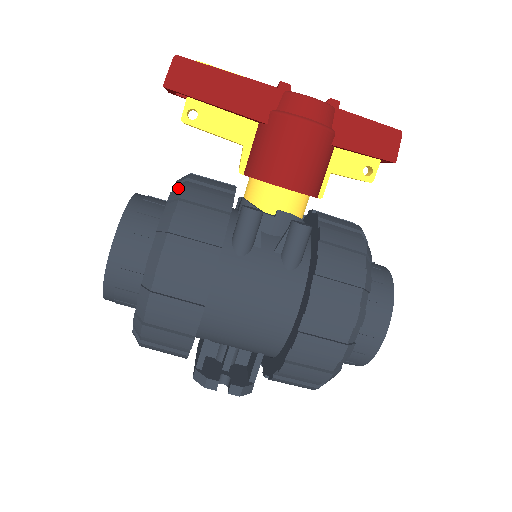
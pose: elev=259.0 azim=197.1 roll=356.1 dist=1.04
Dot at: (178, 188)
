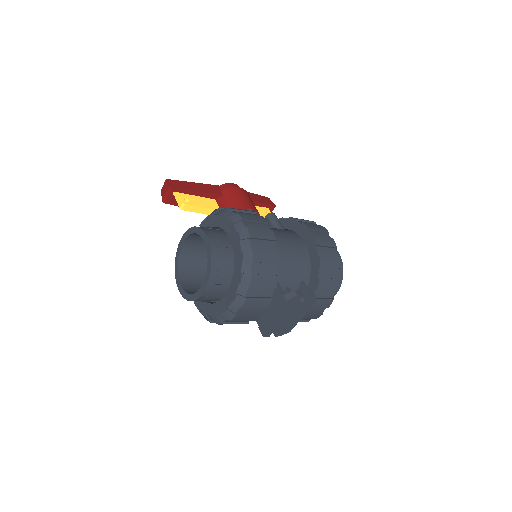
Dot at: occluded
